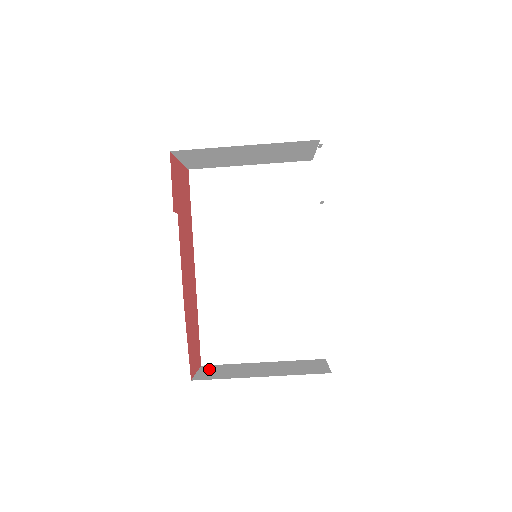
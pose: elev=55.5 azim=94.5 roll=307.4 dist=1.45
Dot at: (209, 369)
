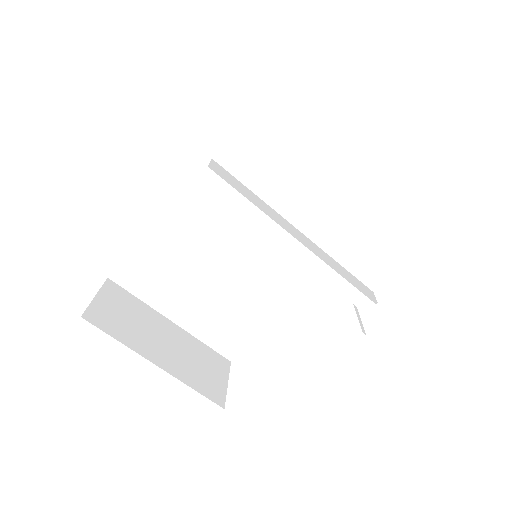
Dot at: (112, 297)
